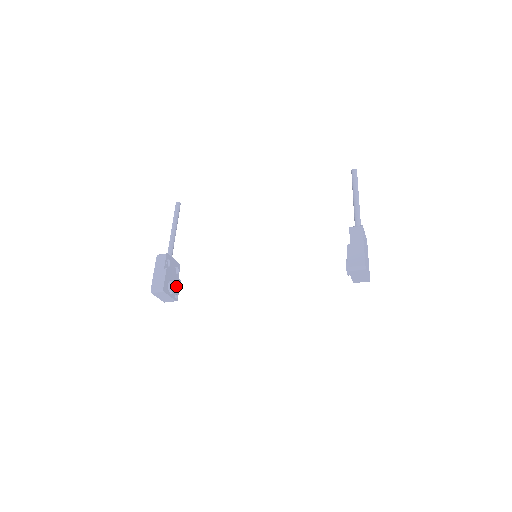
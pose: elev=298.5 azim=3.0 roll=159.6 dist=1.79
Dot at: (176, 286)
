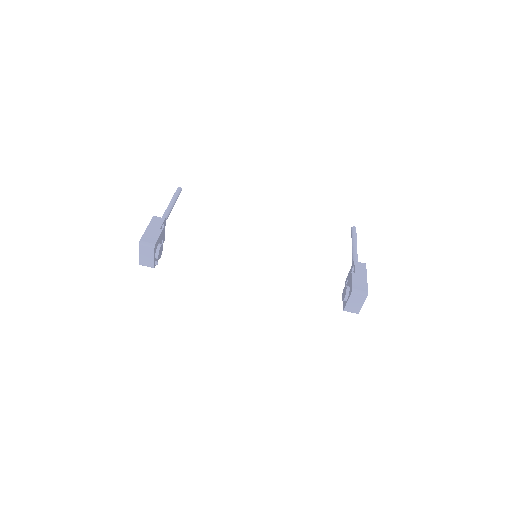
Dot at: (161, 252)
